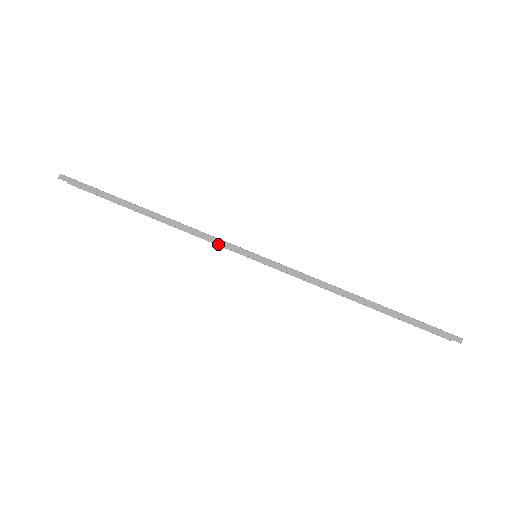
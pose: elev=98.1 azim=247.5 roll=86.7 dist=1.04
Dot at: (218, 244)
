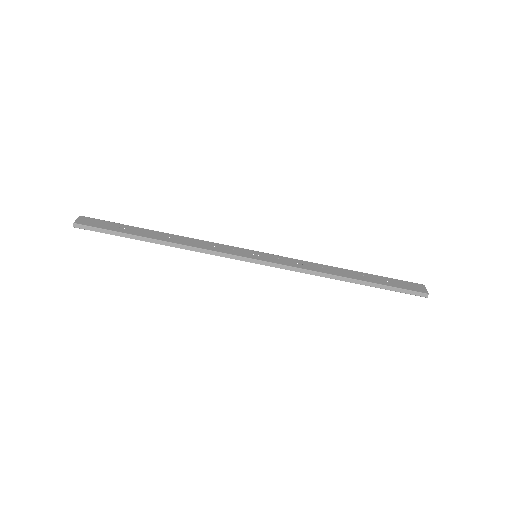
Dot at: occluded
